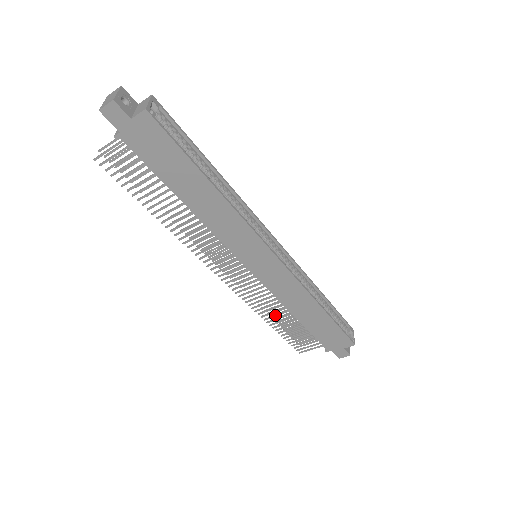
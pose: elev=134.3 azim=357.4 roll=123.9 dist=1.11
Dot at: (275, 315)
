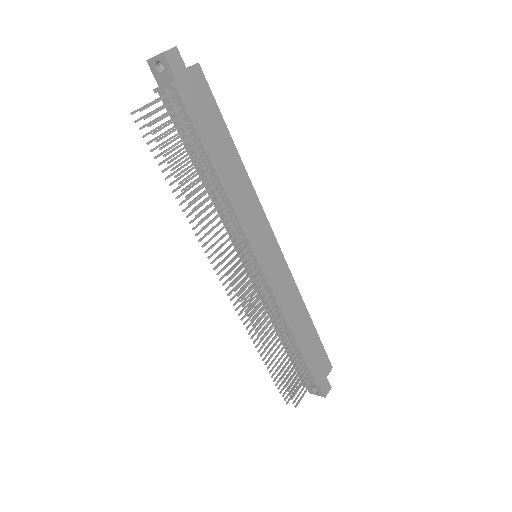
Dot at: (275, 342)
